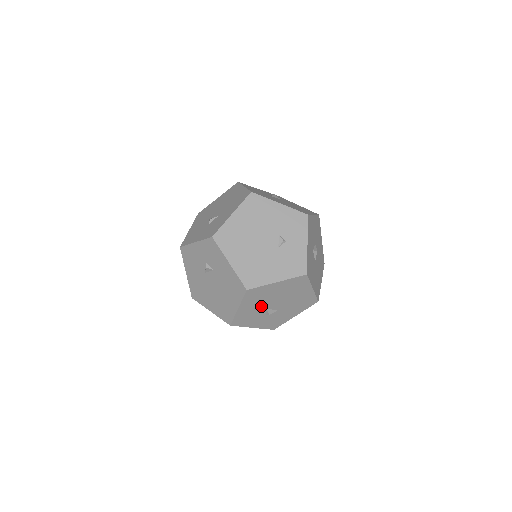
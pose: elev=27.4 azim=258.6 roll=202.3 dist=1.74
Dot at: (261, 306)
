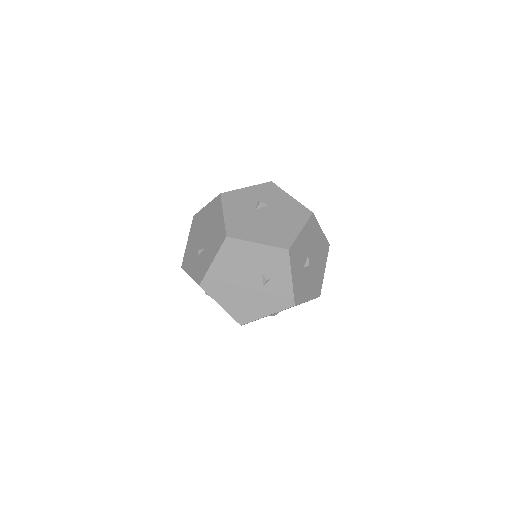
Dot at: occluded
